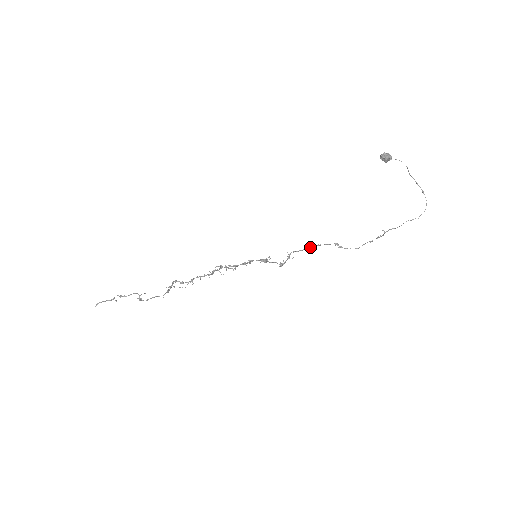
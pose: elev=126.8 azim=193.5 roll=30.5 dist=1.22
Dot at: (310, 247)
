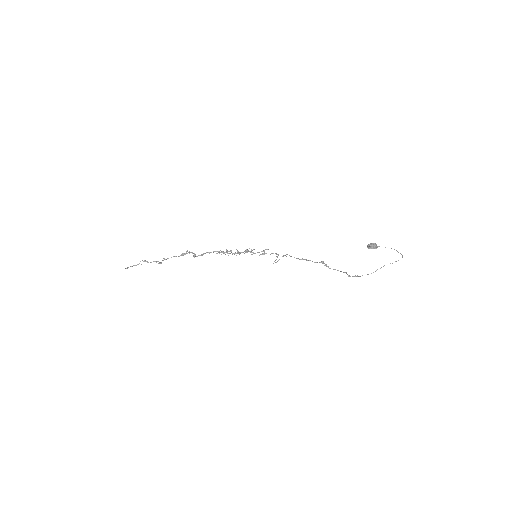
Dot at: occluded
